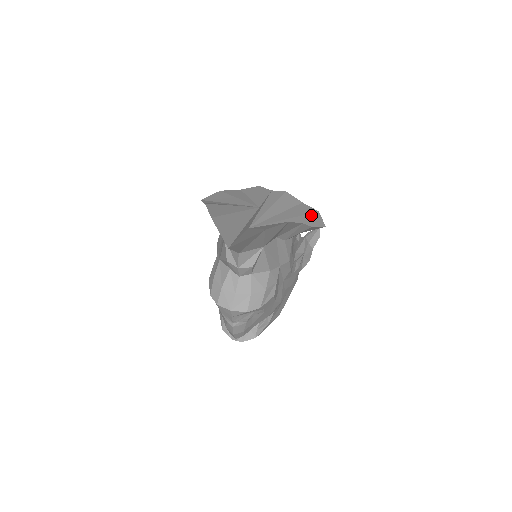
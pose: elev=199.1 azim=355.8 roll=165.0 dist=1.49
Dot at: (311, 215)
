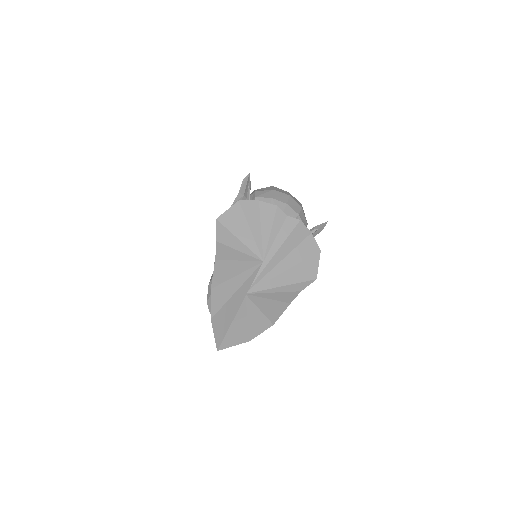
Dot at: (310, 260)
